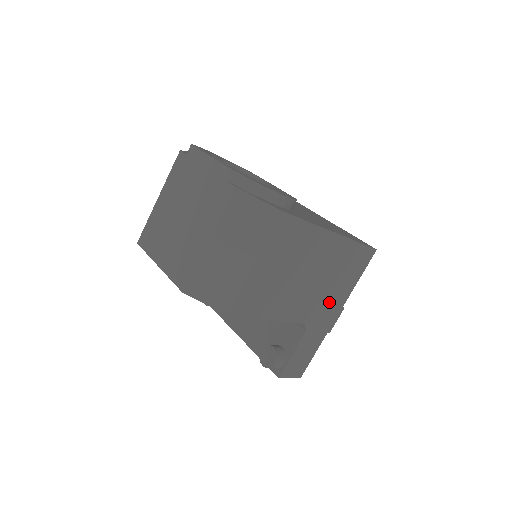
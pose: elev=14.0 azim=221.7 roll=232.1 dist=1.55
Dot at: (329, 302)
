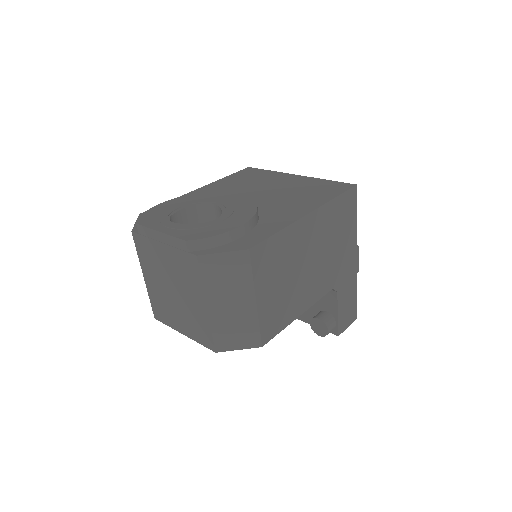
Dot at: (342, 257)
